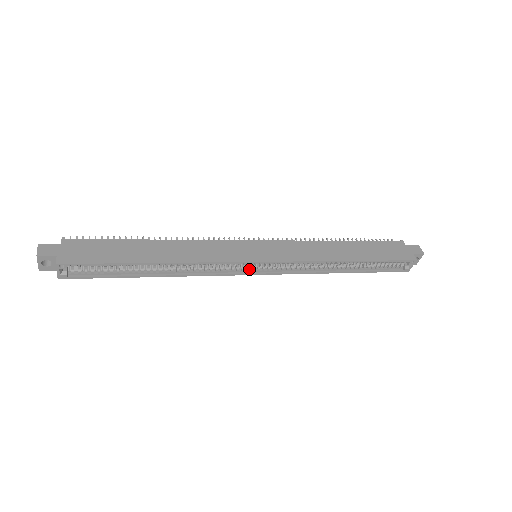
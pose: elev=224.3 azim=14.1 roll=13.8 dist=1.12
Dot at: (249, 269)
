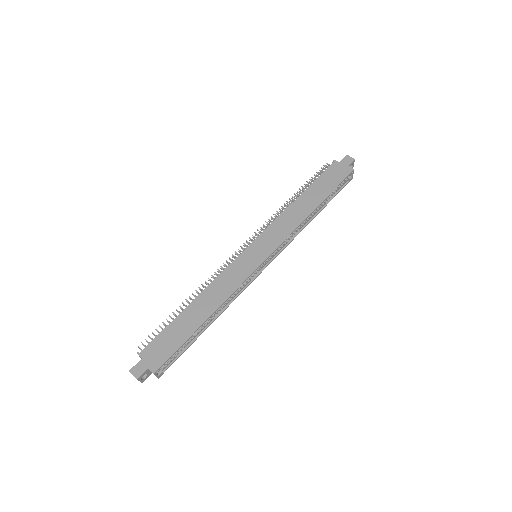
Dot at: (259, 269)
